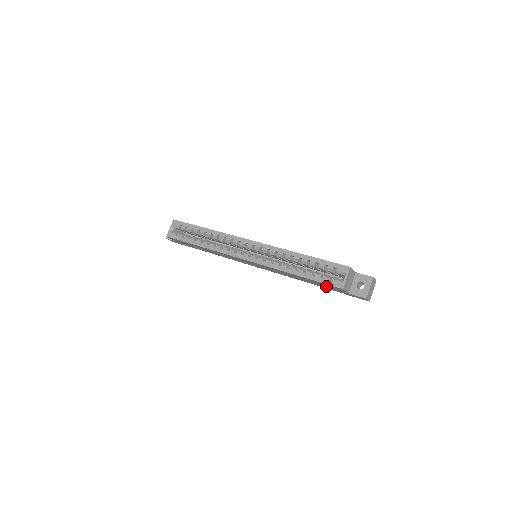
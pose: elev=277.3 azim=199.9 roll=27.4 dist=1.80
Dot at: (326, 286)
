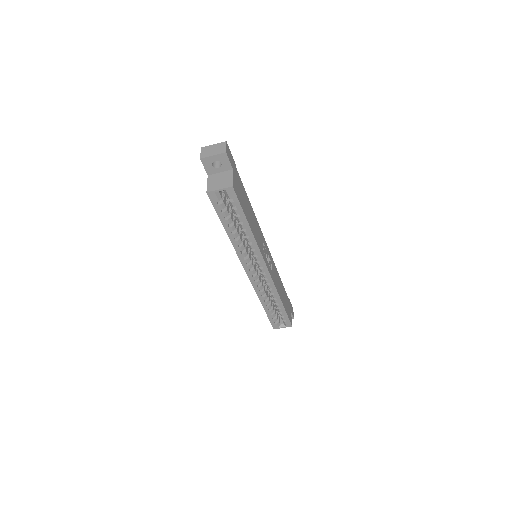
Dot at: occluded
